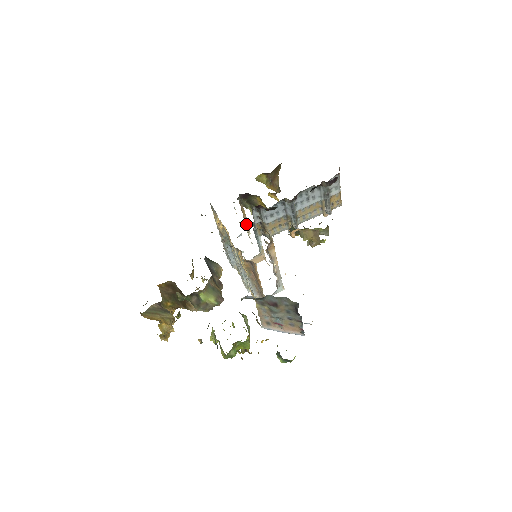
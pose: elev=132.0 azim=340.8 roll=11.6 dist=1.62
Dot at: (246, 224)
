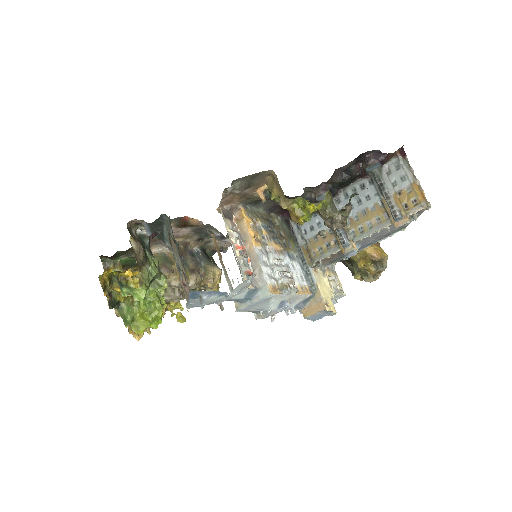
Dot at: occluded
